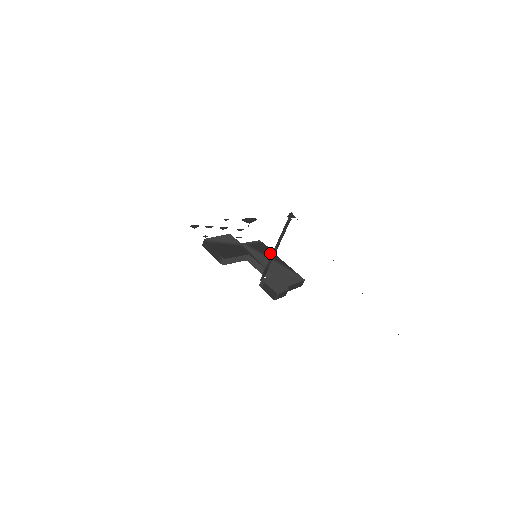
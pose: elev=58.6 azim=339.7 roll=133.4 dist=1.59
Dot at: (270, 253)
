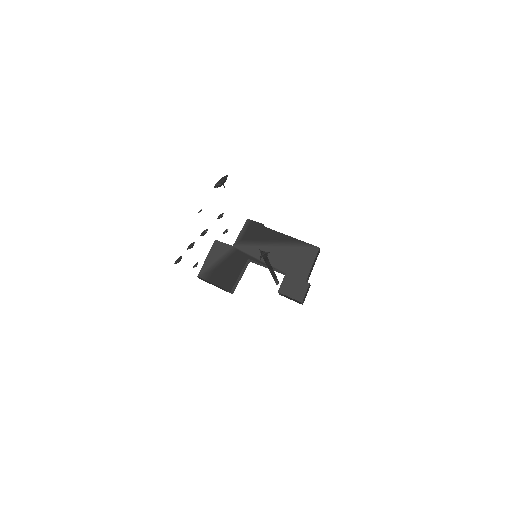
Dot at: (267, 233)
